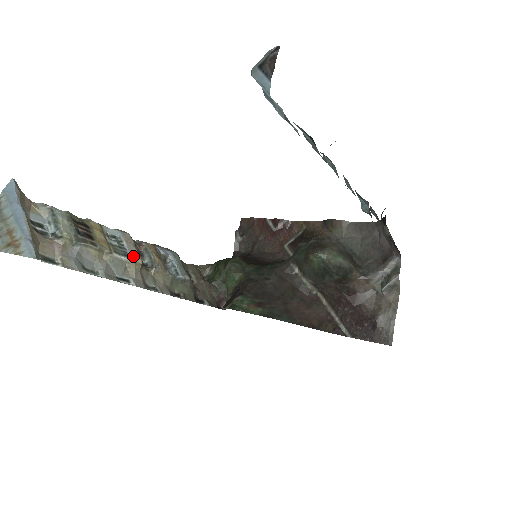
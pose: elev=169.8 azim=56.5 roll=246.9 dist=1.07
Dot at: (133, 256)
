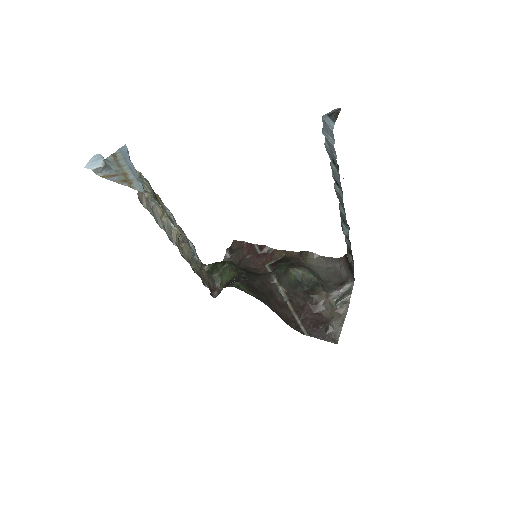
Dot at: (177, 227)
